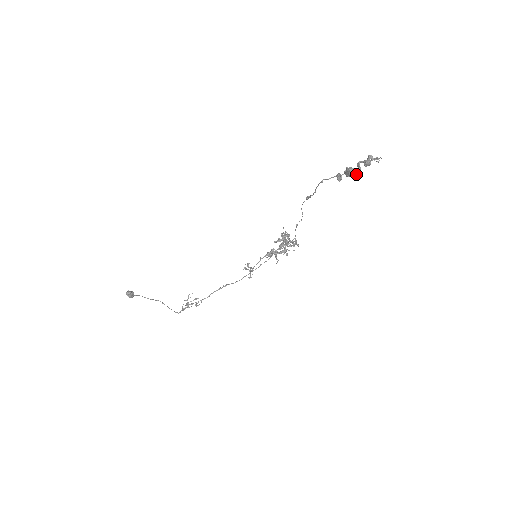
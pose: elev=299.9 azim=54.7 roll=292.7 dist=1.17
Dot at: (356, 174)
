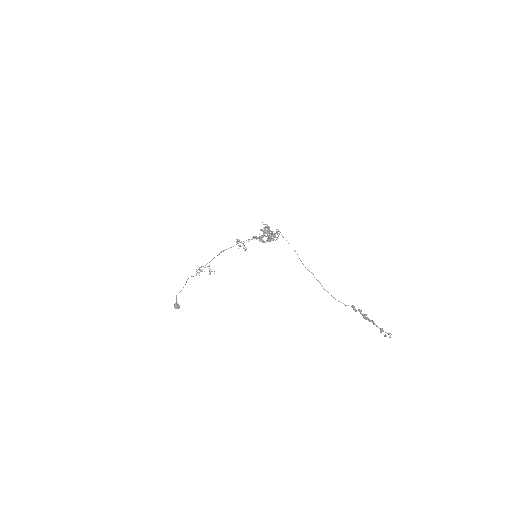
Dot at: (370, 320)
